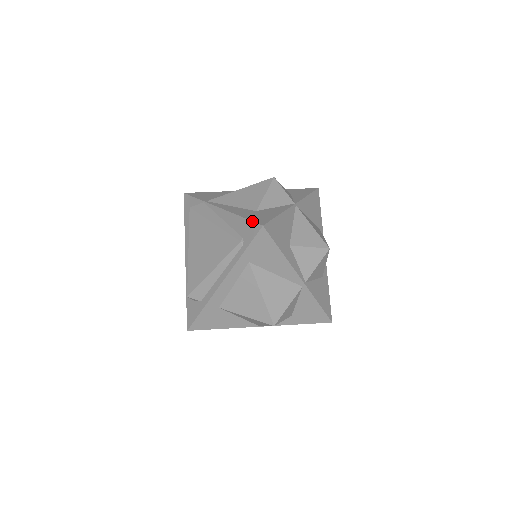
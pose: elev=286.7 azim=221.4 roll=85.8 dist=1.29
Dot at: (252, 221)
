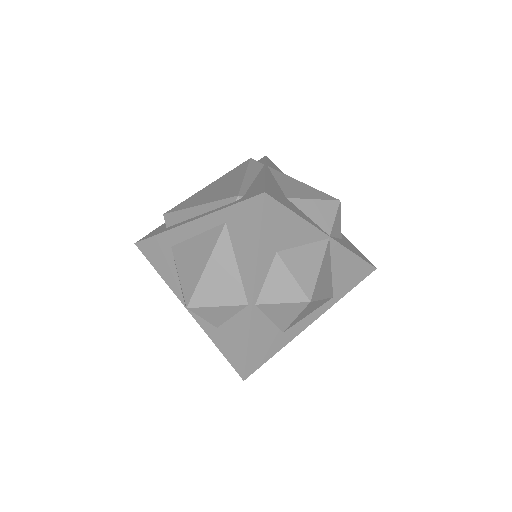
Dot at: (265, 186)
